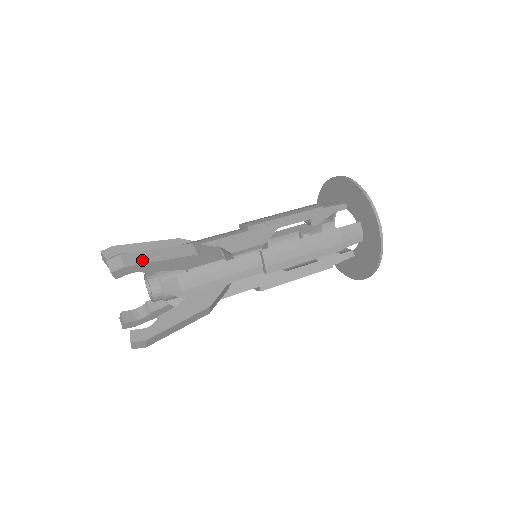
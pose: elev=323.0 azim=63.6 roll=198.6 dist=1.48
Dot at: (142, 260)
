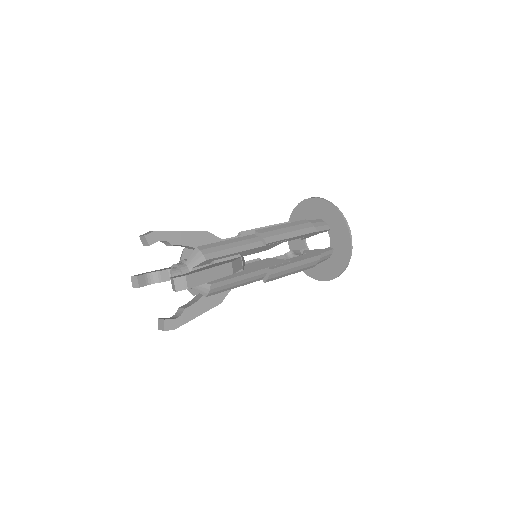
Dot at: (199, 281)
